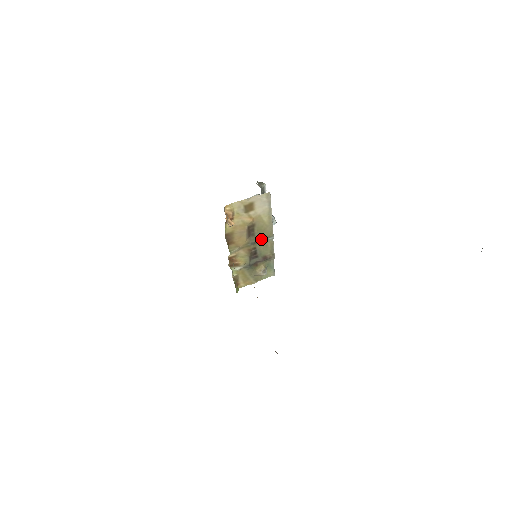
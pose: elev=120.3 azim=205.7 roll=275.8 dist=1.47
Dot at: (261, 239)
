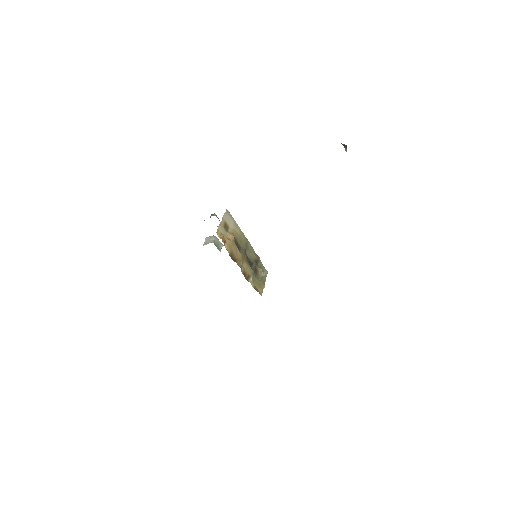
Dot at: (245, 248)
